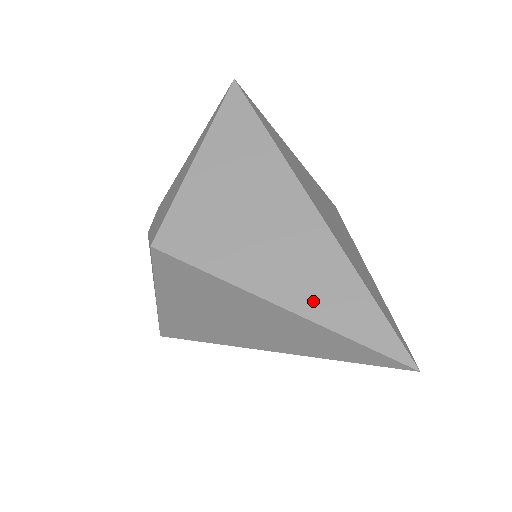
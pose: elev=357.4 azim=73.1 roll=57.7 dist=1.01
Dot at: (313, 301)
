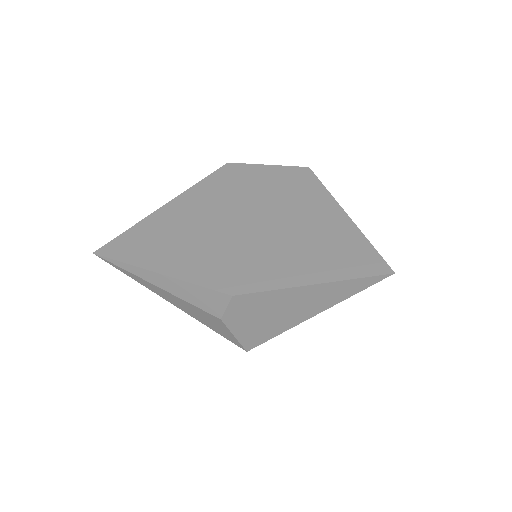
Dot at: occluded
